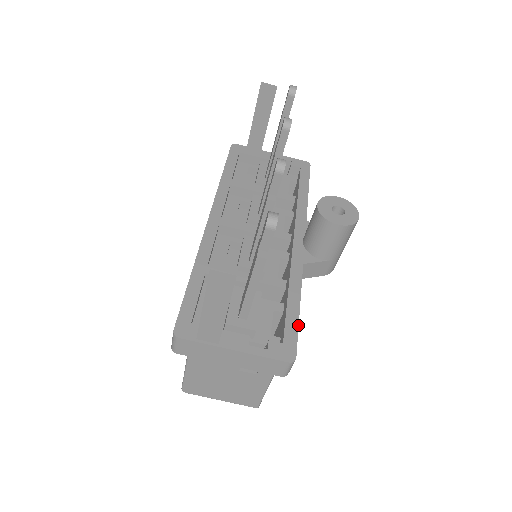
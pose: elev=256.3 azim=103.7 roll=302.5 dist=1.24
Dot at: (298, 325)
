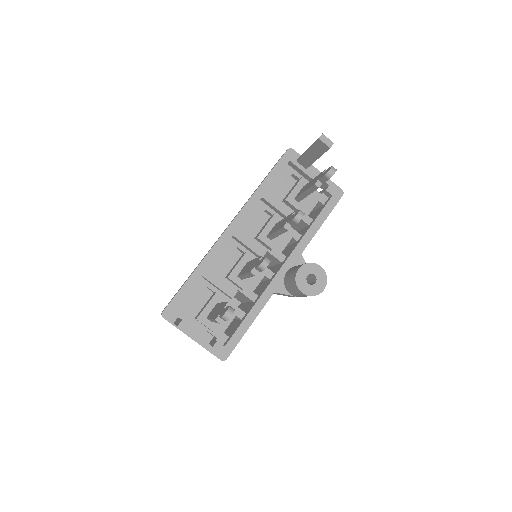
Dot at: (241, 338)
